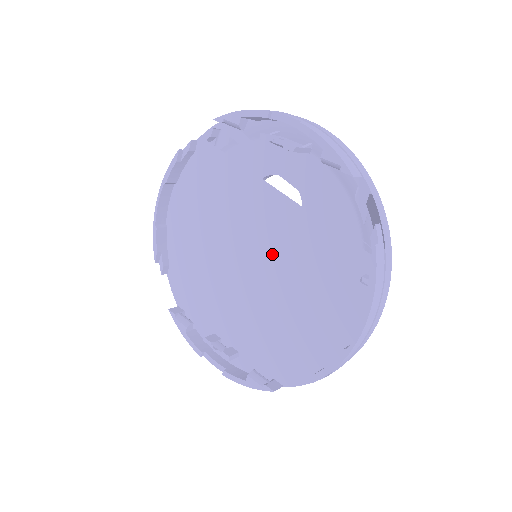
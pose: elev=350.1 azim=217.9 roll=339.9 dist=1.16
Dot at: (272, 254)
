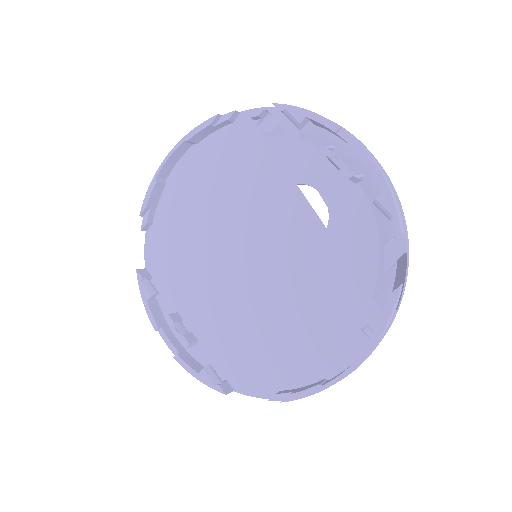
Dot at: (277, 263)
